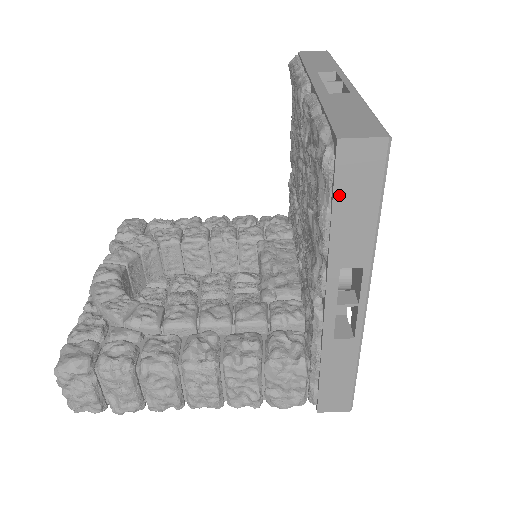
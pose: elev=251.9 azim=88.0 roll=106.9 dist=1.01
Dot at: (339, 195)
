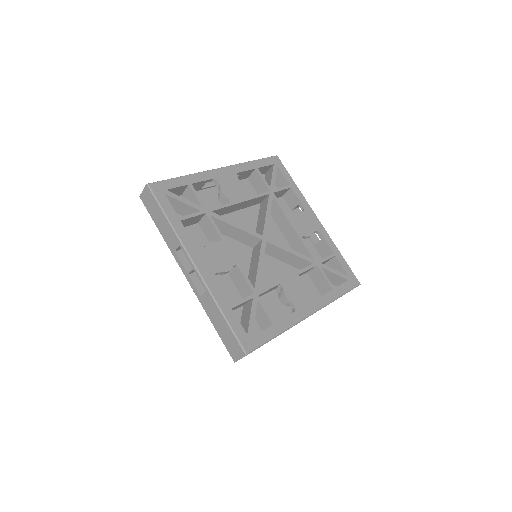
Dot at: occluded
